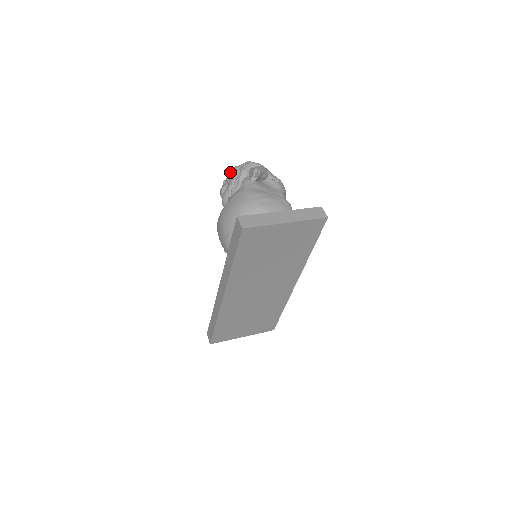
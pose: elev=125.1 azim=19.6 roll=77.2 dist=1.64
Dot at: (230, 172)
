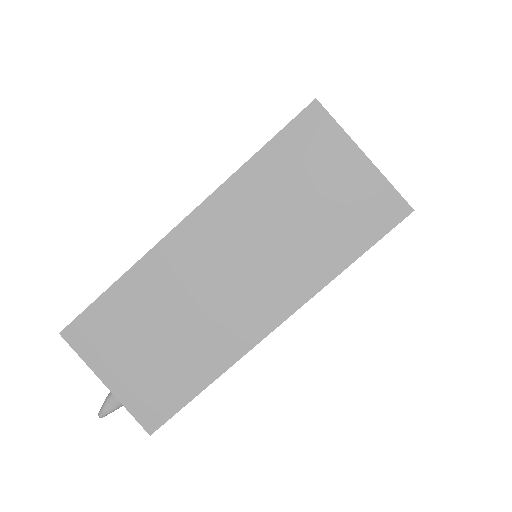
Dot at: occluded
